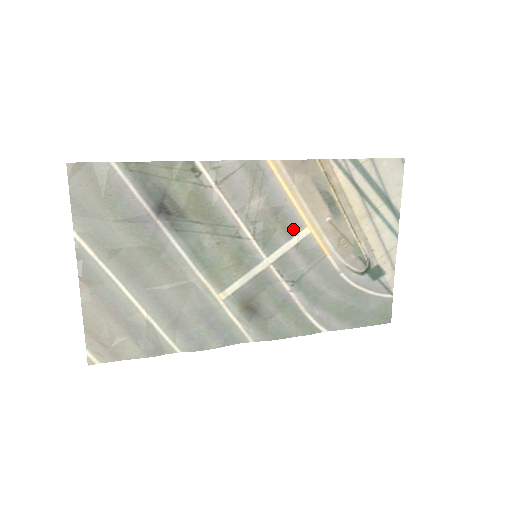
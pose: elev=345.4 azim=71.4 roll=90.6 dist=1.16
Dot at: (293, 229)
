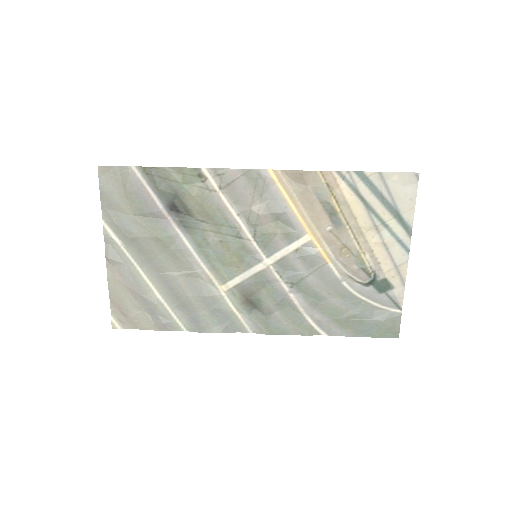
Dot at: (293, 235)
